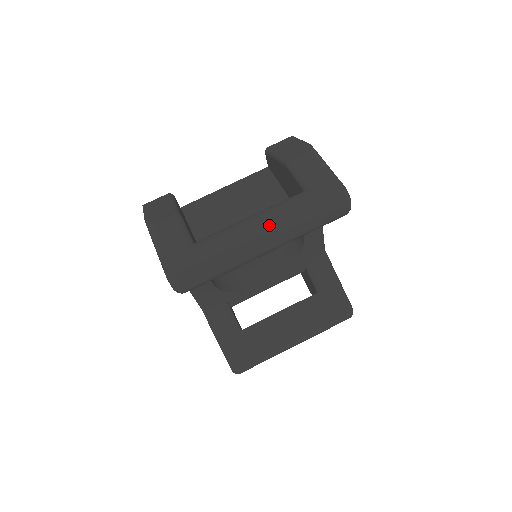
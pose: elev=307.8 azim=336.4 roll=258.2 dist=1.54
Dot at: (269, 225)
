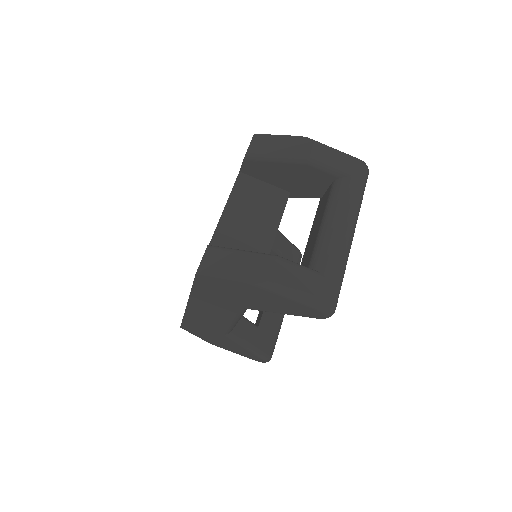
Dot at: (351, 219)
